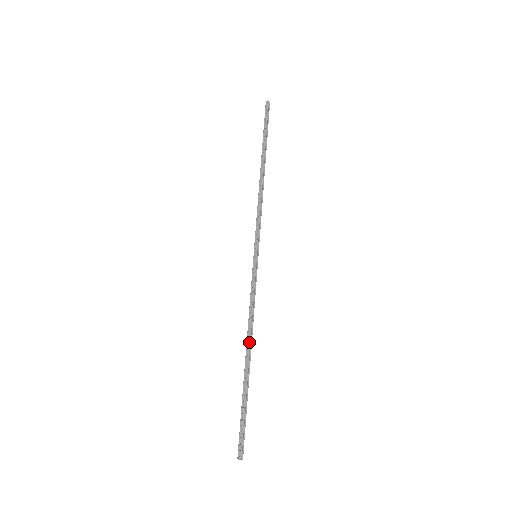
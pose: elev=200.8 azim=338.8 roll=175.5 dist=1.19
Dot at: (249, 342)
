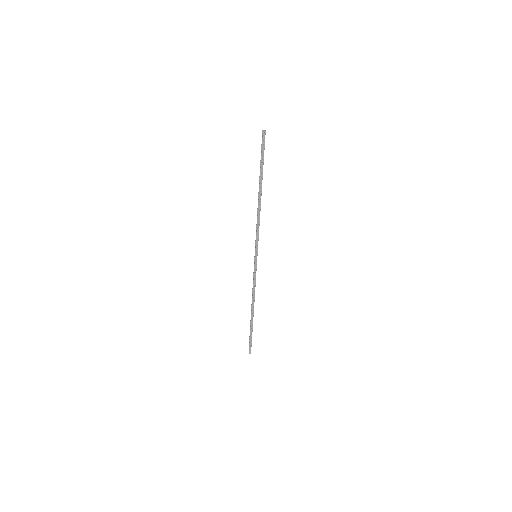
Dot at: occluded
